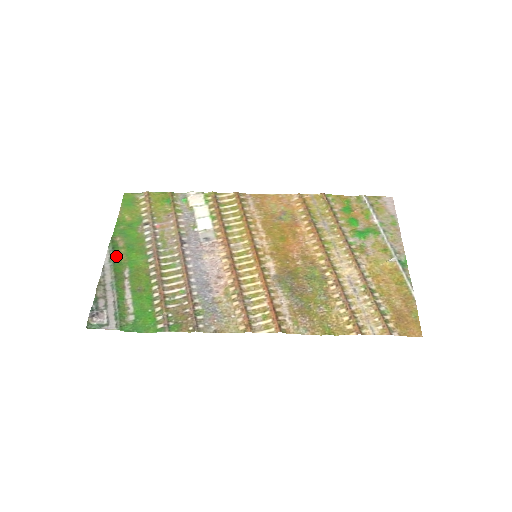
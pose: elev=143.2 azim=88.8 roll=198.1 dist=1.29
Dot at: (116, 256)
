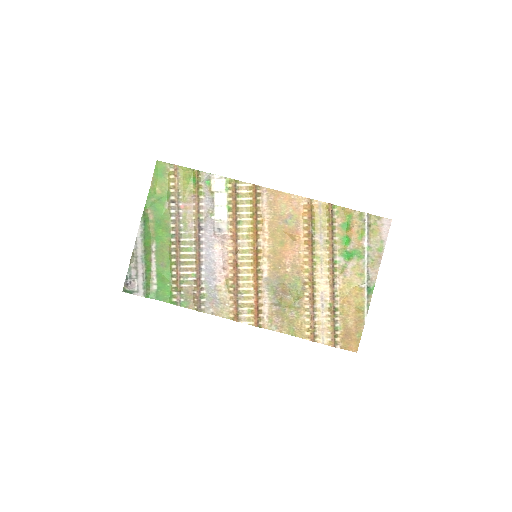
Dot at: (146, 230)
